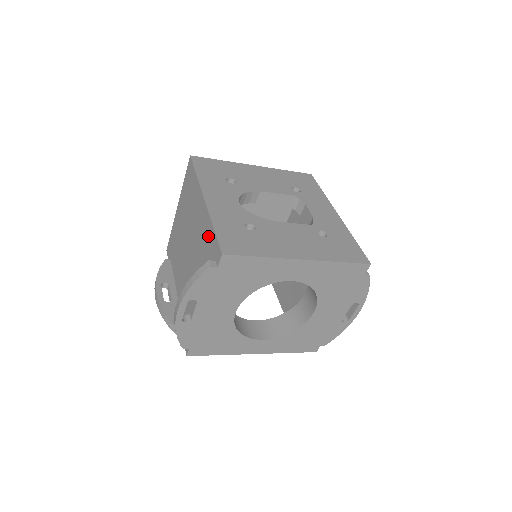
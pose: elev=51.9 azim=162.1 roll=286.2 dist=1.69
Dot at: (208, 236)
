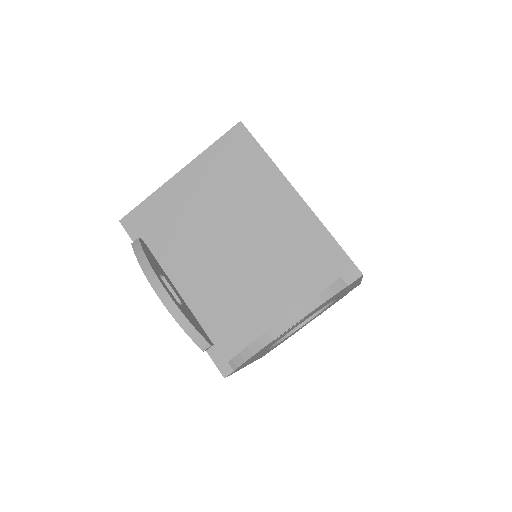
Dot at: (316, 244)
